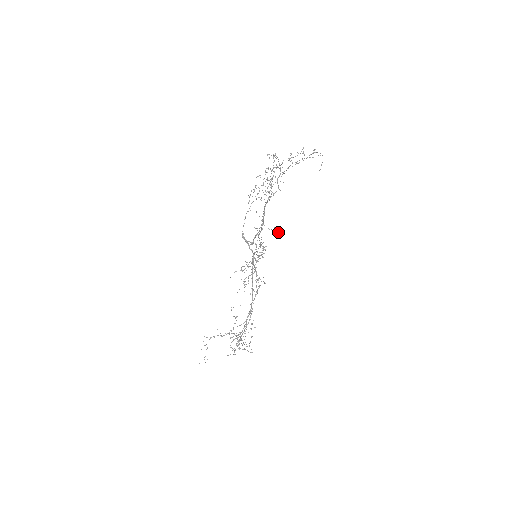
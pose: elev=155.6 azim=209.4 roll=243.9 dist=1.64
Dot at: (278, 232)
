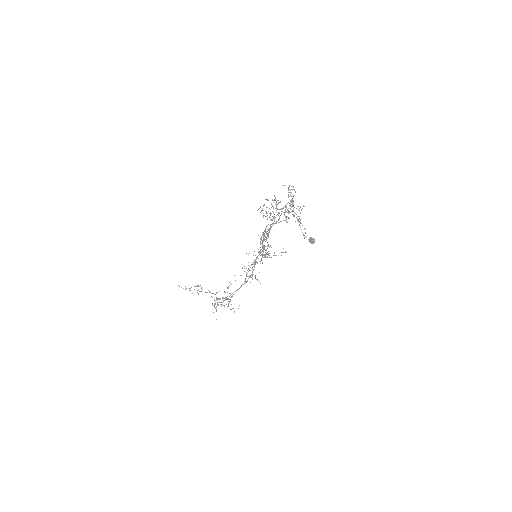
Dot at: (313, 243)
